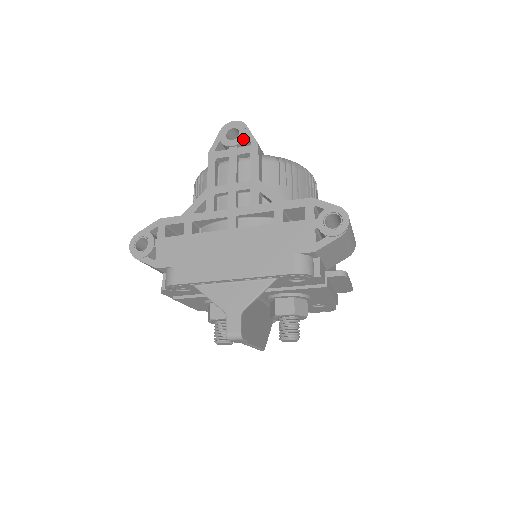
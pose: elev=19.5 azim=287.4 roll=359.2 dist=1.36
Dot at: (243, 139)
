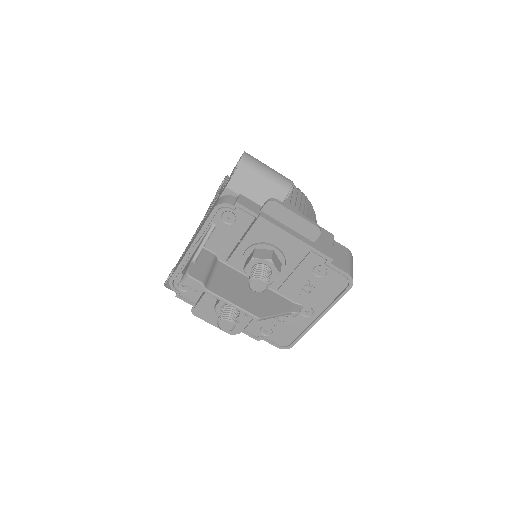
Dot at: (223, 182)
